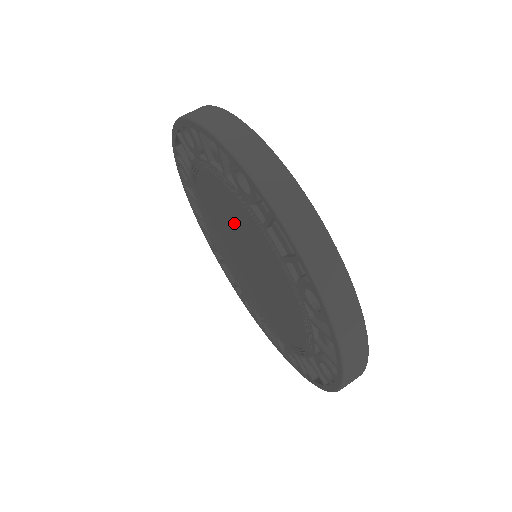
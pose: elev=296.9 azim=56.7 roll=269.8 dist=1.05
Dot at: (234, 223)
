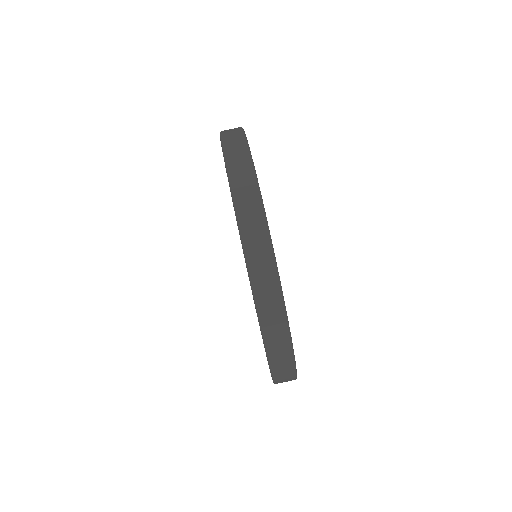
Dot at: occluded
